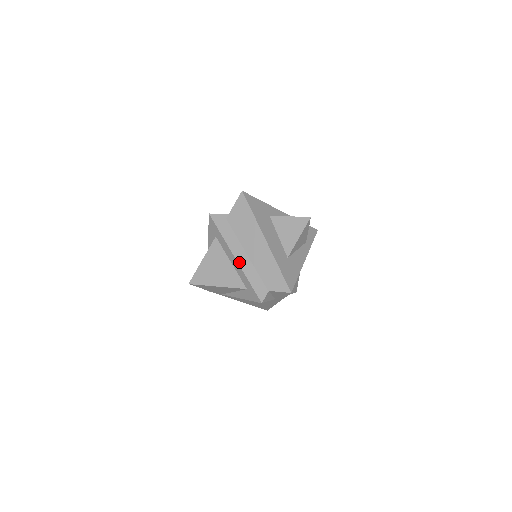
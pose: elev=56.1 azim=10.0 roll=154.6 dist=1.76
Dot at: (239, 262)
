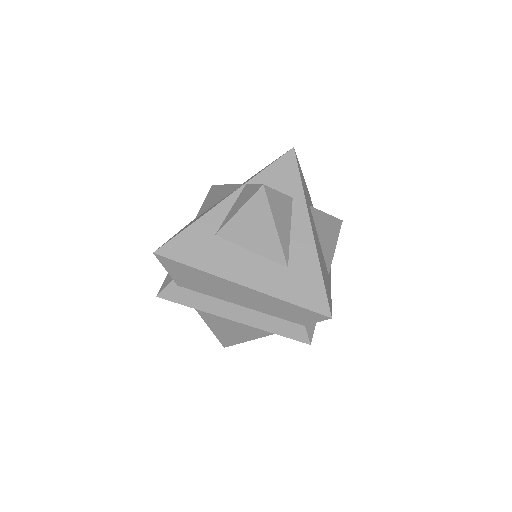
Dot at: (241, 322)
